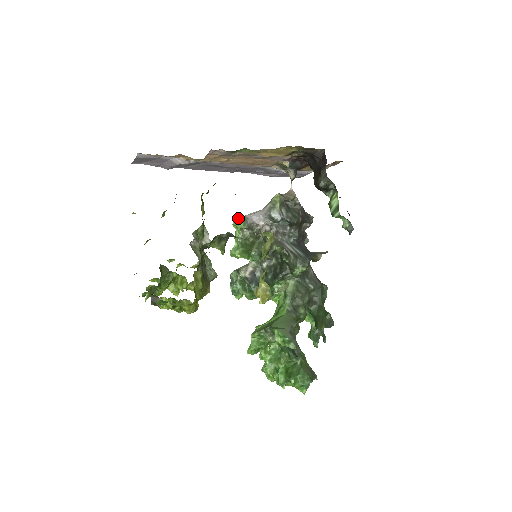
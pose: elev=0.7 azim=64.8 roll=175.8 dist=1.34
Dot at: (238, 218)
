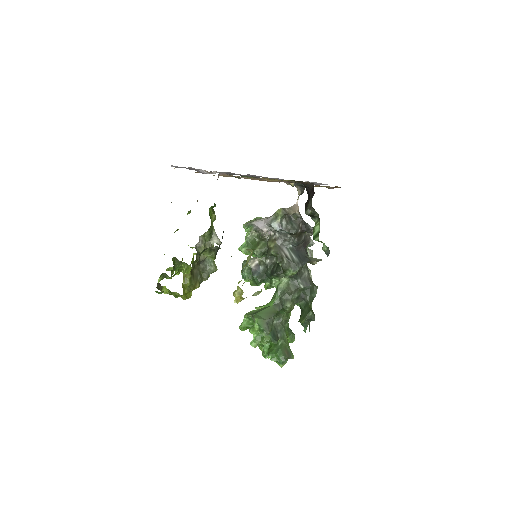
Dot at: (248, 222)
